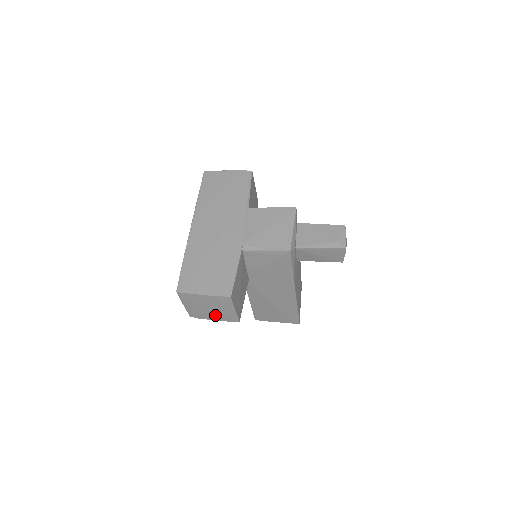
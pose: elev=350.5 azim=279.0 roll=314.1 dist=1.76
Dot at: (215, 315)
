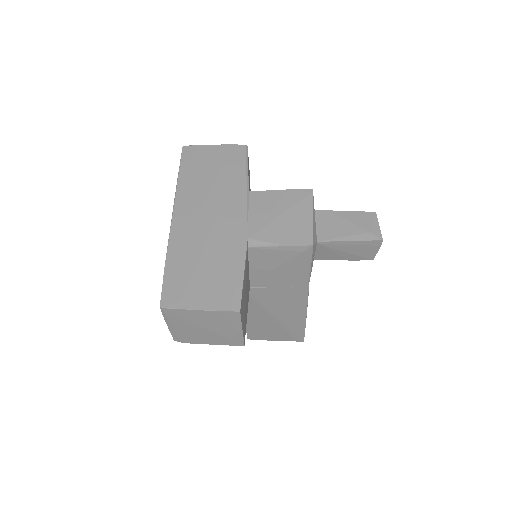
Dot at: (212, 337)
